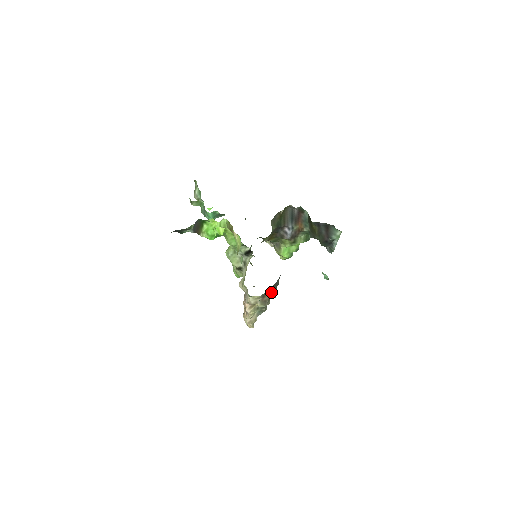
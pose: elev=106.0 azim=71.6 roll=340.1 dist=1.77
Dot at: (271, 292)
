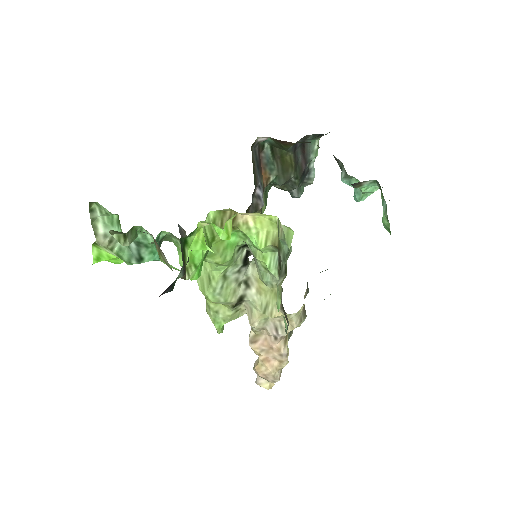
Dot at: (307, 287)
